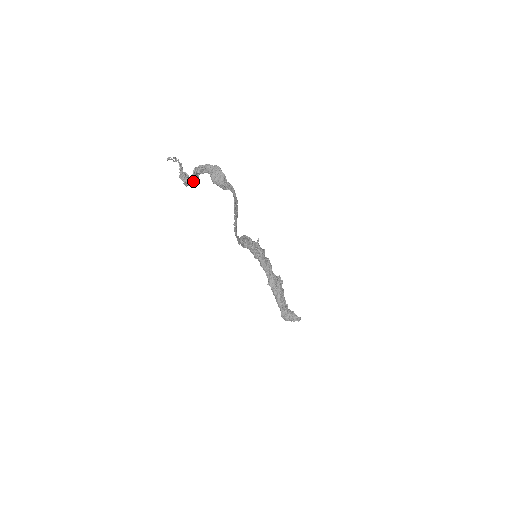
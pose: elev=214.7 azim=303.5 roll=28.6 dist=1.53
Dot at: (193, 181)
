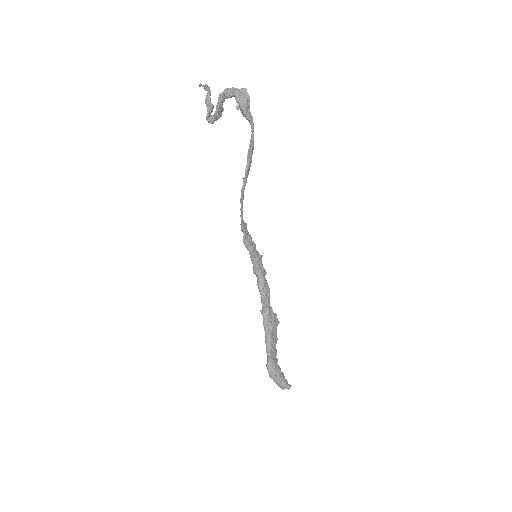
Dot at: (216, 108)
